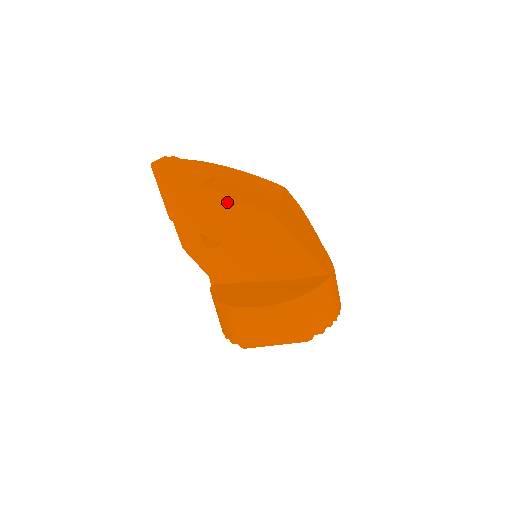
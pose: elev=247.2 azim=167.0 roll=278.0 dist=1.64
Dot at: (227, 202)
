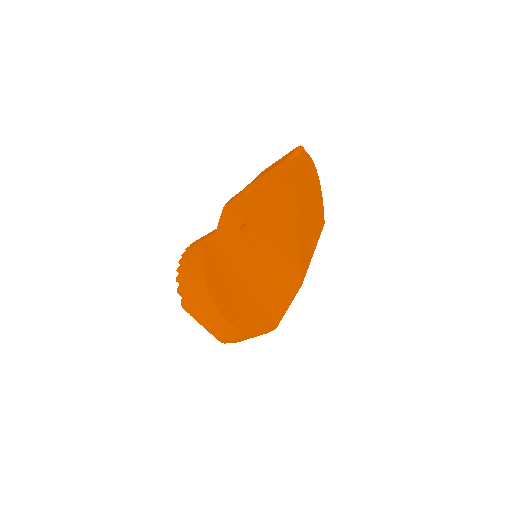
Dot at: (292, 242)
